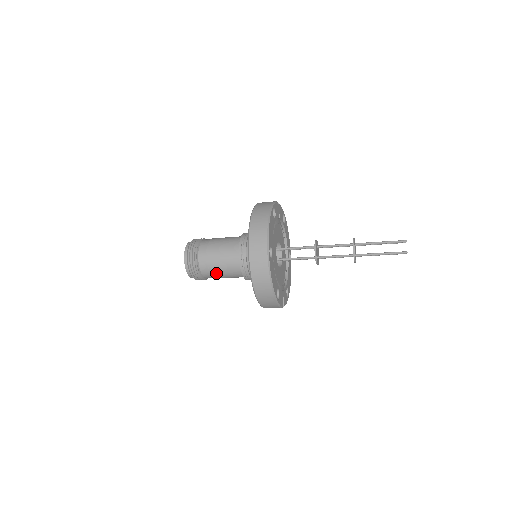
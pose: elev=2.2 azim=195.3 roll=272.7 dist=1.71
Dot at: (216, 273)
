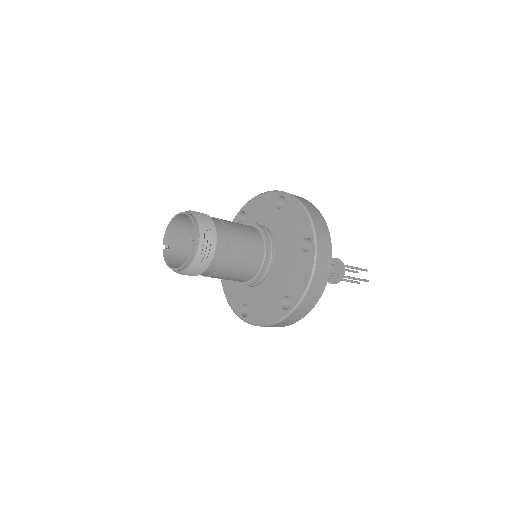
Dot at: (229, 266)
